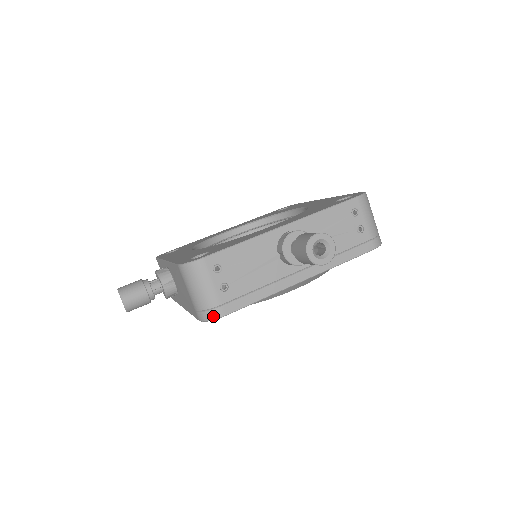
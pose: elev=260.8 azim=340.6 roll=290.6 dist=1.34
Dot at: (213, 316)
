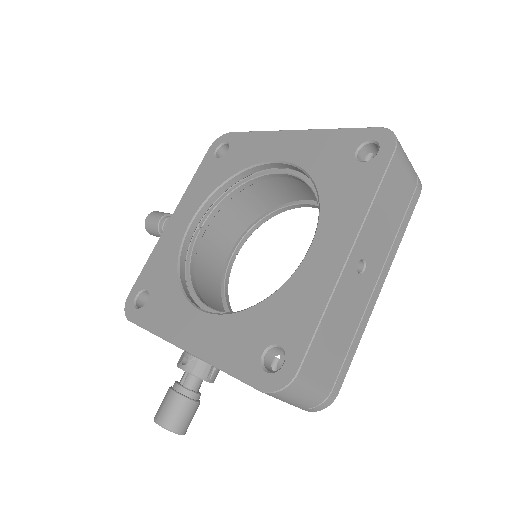
Dot at: occluded
